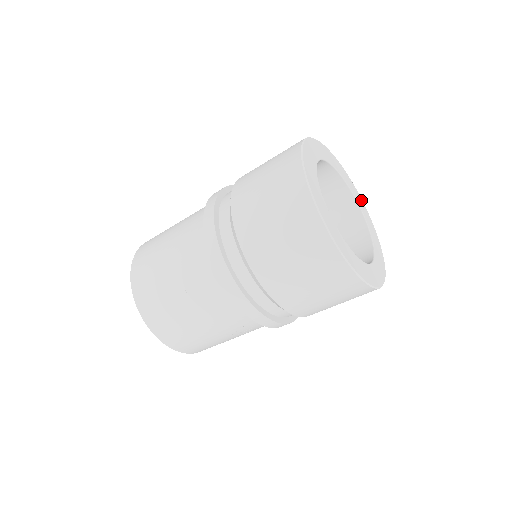
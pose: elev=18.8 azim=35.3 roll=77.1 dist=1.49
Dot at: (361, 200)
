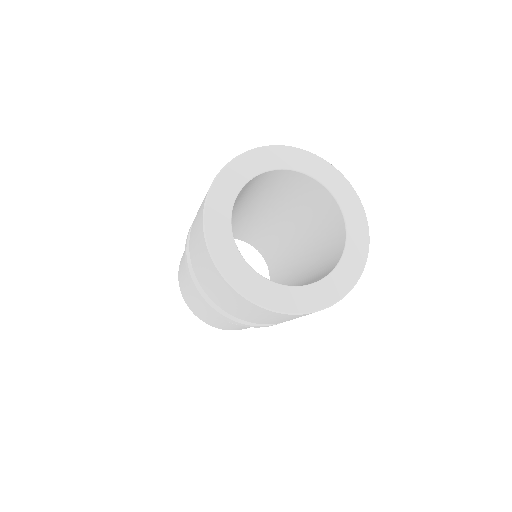
Dot at: (358, 204)
